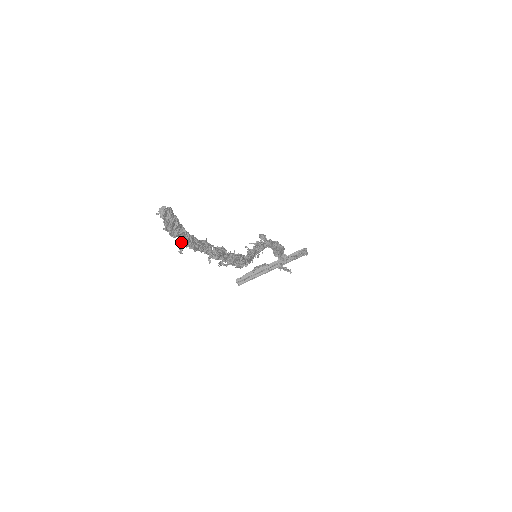
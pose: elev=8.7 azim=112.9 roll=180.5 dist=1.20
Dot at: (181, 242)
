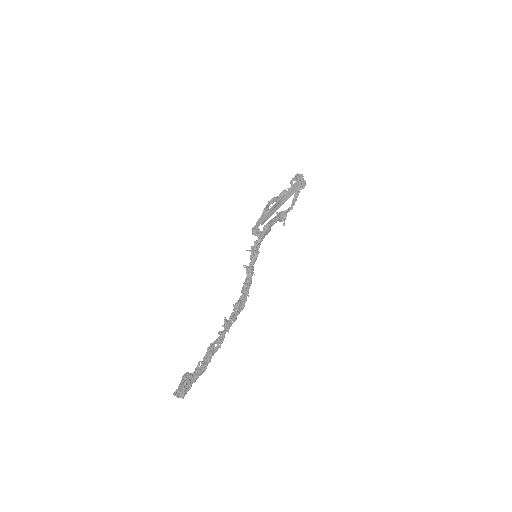
Dot at: occluded
